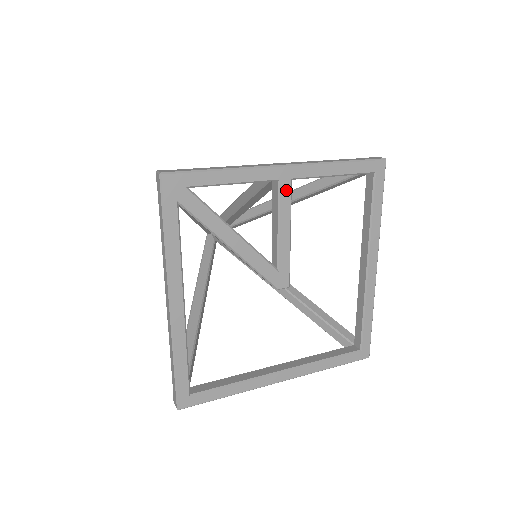
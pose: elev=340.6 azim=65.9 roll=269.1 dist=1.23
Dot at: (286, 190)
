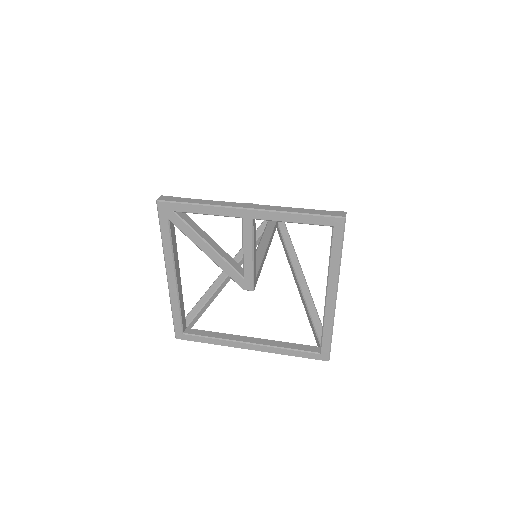
Dot at: (248, 226)
